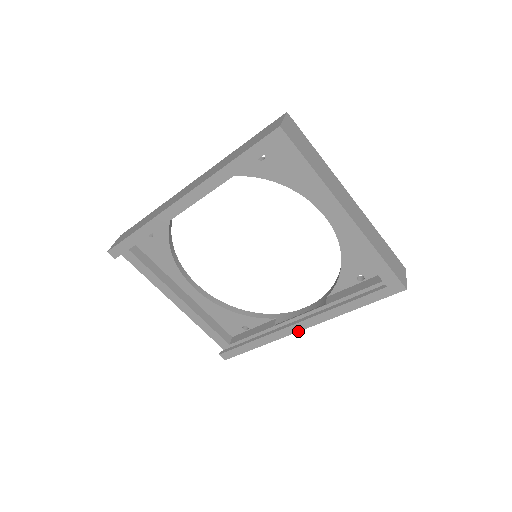
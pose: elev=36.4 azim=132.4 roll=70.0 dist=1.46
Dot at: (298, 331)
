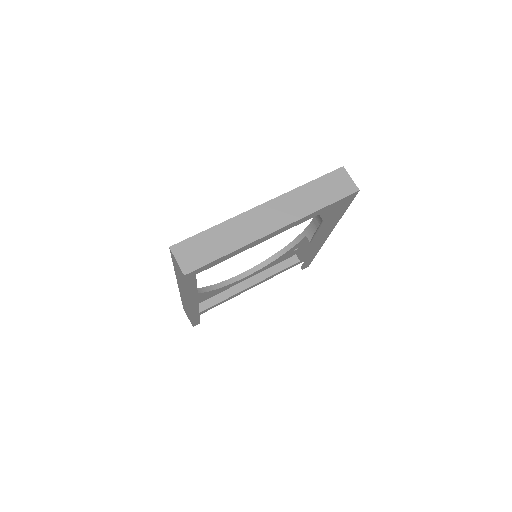
Dot at: occluded
